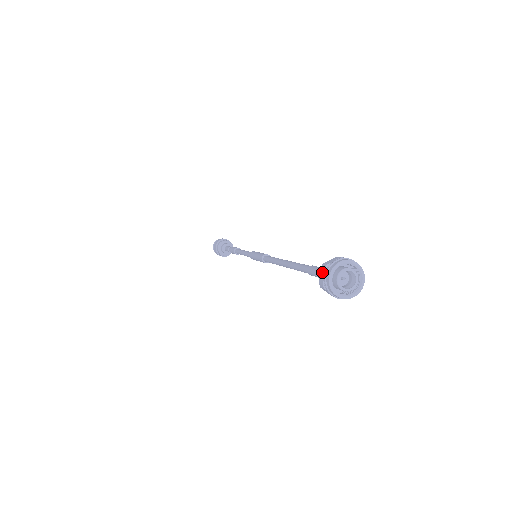
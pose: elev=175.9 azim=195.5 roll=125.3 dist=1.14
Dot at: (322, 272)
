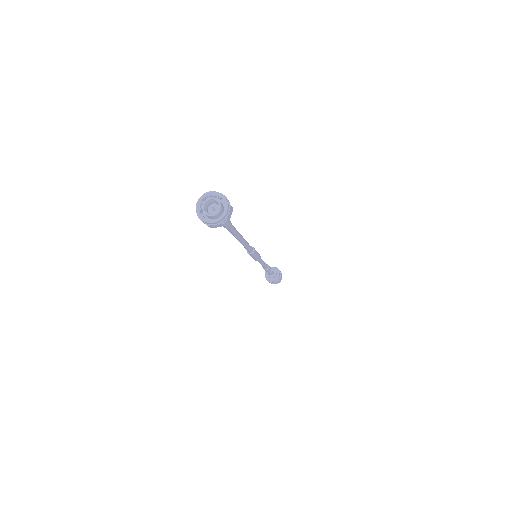
Dot at: occluded
